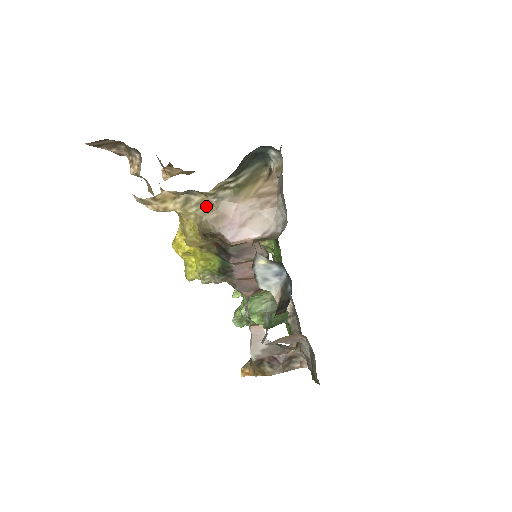
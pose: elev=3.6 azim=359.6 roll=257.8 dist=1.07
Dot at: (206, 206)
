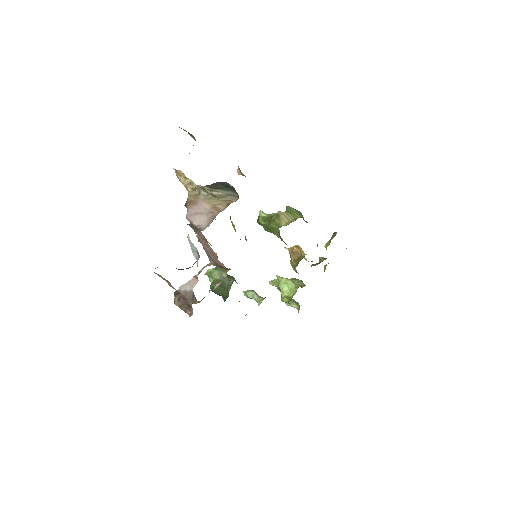
Dot at: (195, 193)
